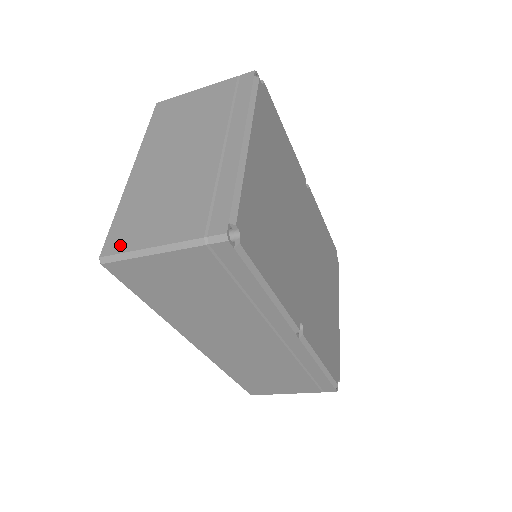
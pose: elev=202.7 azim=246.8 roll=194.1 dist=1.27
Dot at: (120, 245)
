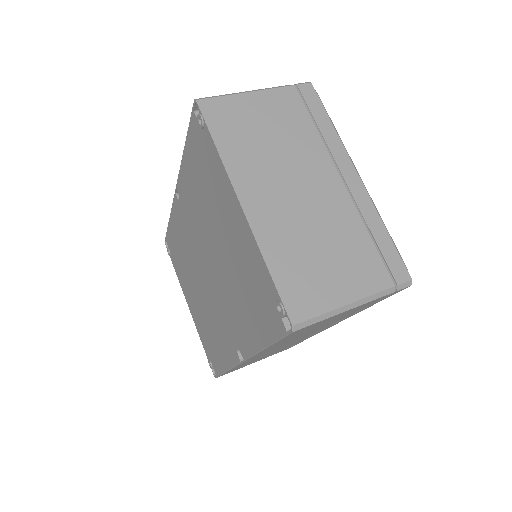
Dot at: (310, 307)
